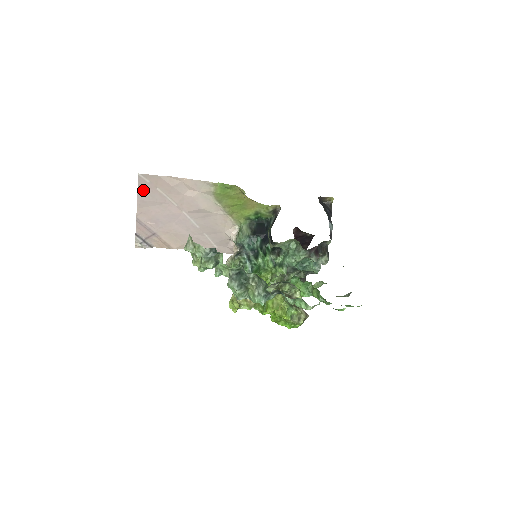
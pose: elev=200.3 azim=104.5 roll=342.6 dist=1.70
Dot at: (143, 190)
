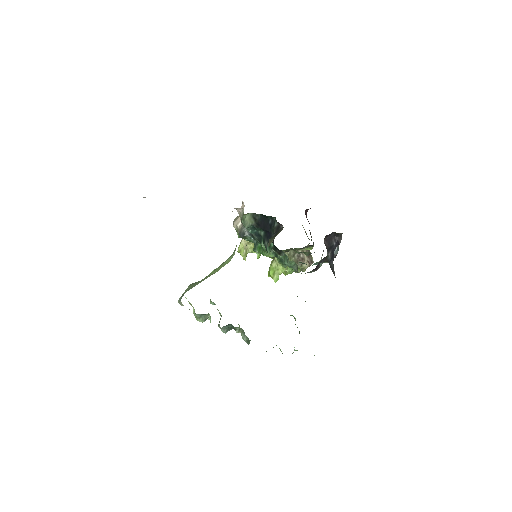
Dot at: occluded
